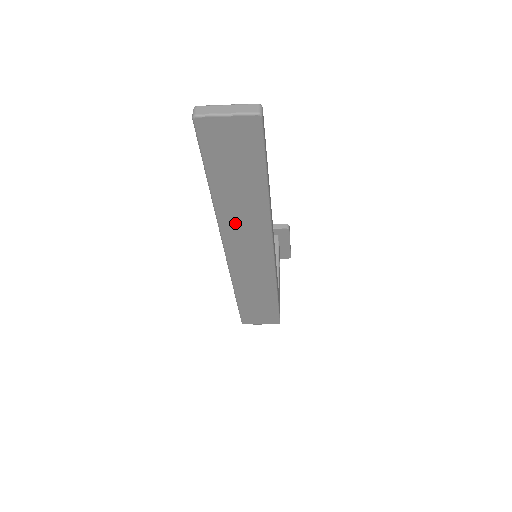
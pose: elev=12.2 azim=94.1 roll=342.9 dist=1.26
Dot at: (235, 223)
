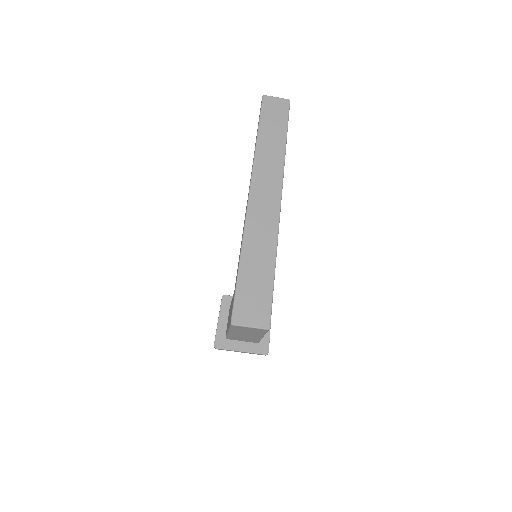
Dot at: (264, 162)
